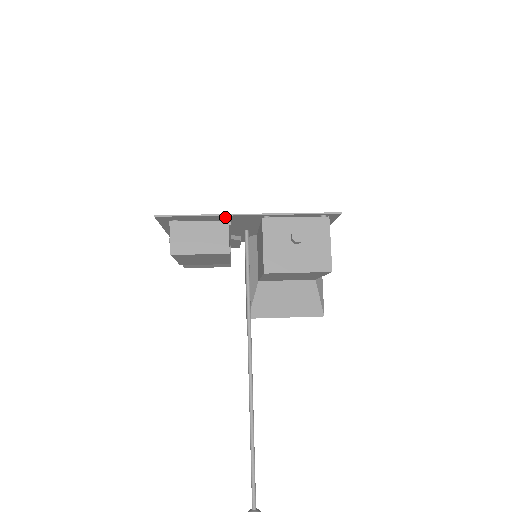
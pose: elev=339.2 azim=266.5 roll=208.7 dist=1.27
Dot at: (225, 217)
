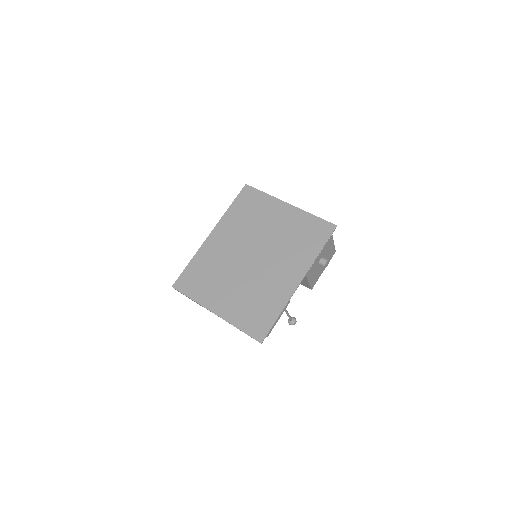
Dot at: (286, 295)
